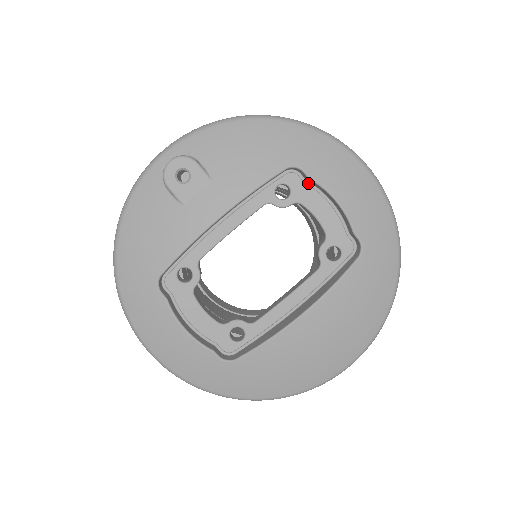
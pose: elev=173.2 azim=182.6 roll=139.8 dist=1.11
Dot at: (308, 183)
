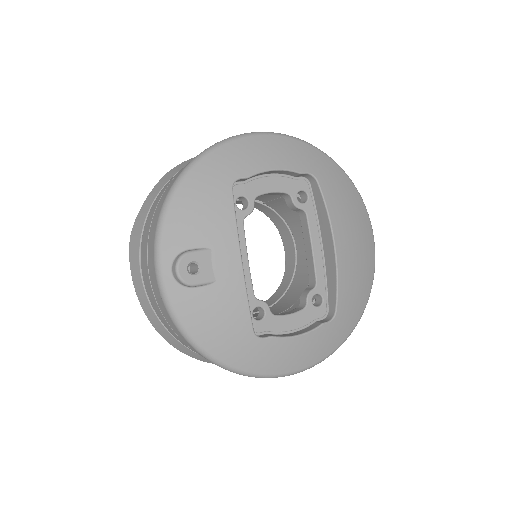
Dot at: (246, 181)
